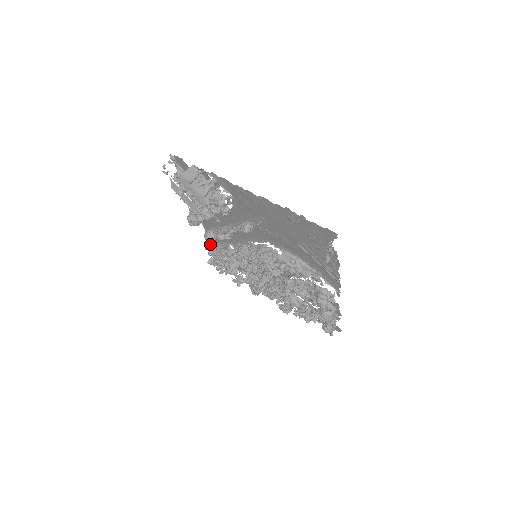
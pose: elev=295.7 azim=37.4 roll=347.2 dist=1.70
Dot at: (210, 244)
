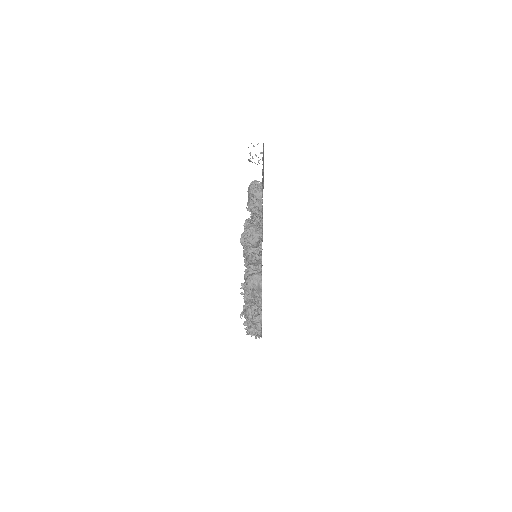
Dot at: occluded
